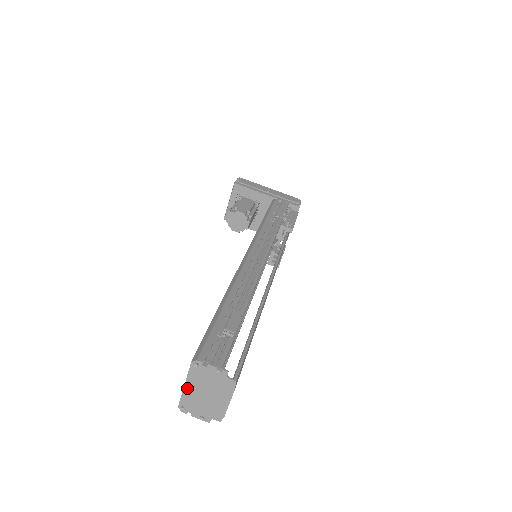
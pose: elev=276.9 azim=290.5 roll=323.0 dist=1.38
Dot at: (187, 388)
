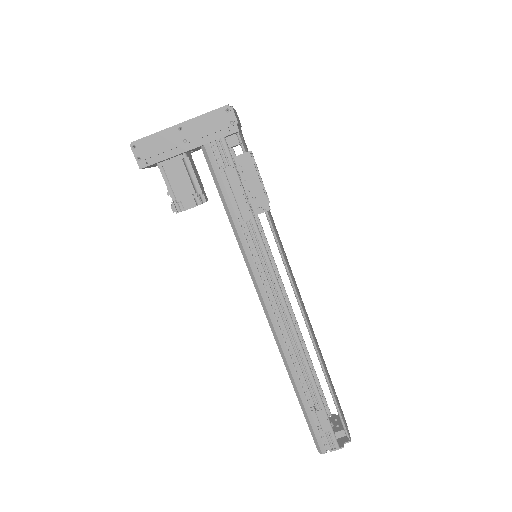
Dot at: occluded
